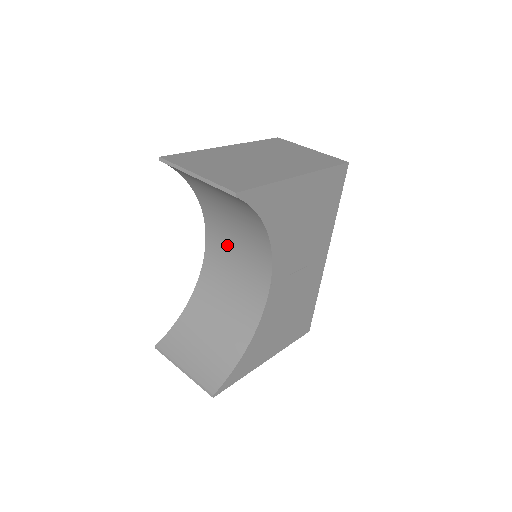
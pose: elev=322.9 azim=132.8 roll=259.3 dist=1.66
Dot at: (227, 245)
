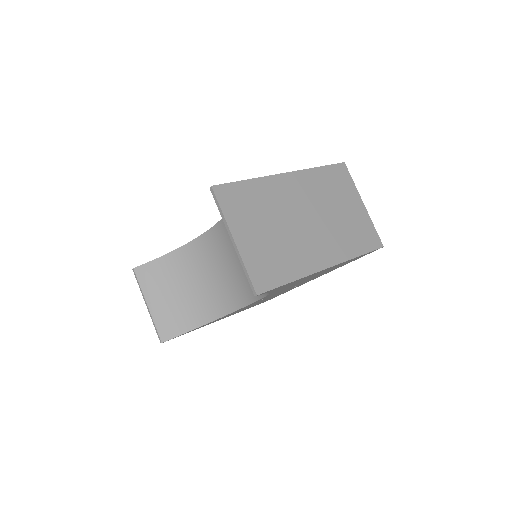
Dot at: occluded
